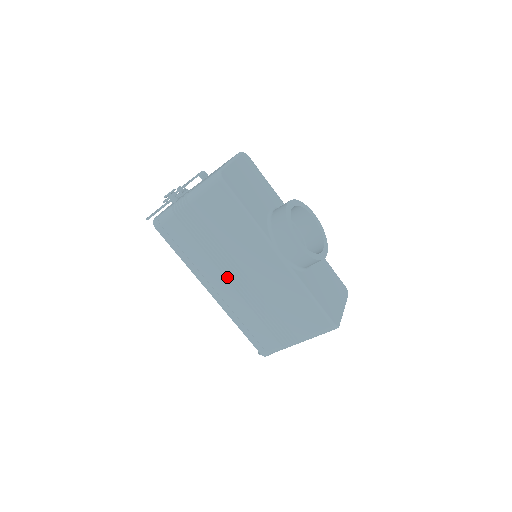
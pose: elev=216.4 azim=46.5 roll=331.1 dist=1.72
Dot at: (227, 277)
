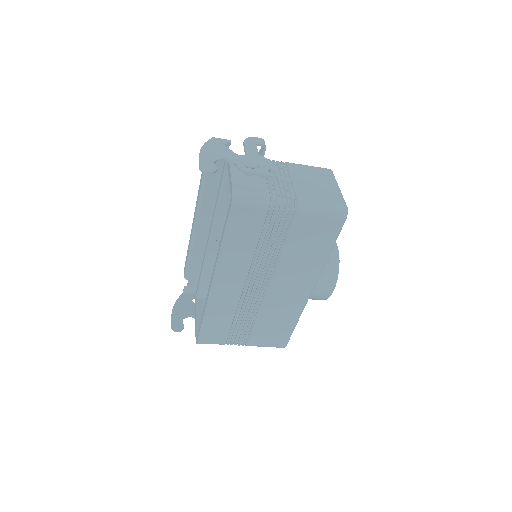
Dot at: (246, 280)
